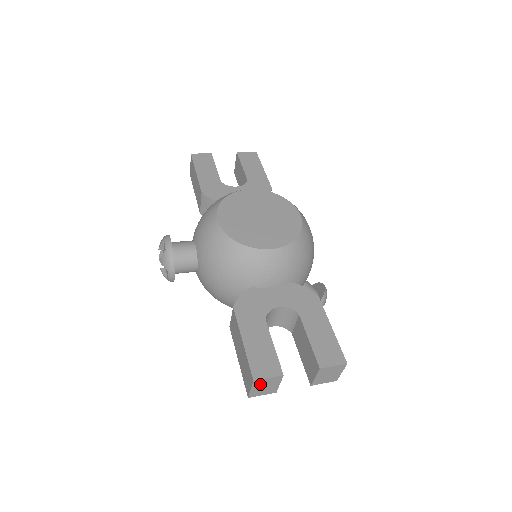
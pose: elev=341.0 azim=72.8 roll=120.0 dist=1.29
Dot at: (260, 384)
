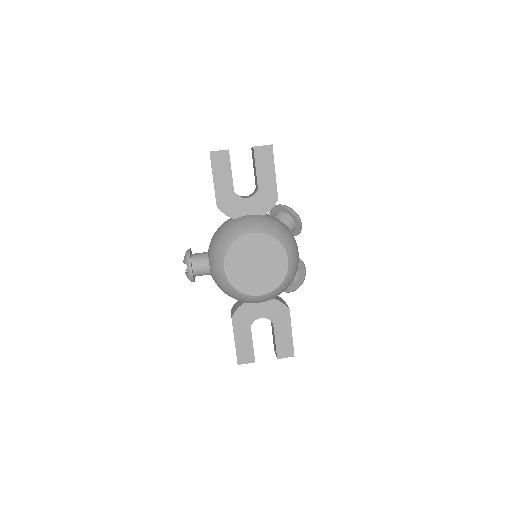
Dot at: occluded
